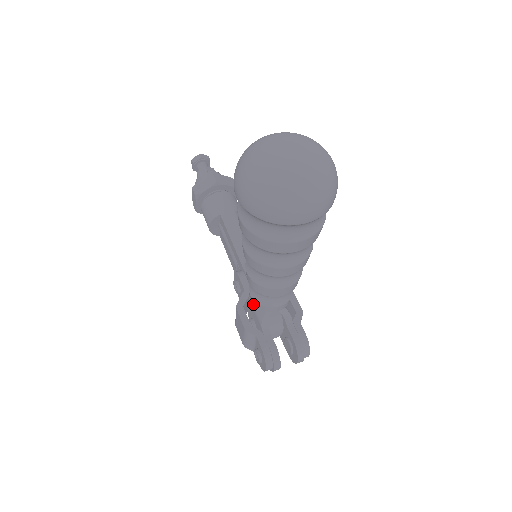
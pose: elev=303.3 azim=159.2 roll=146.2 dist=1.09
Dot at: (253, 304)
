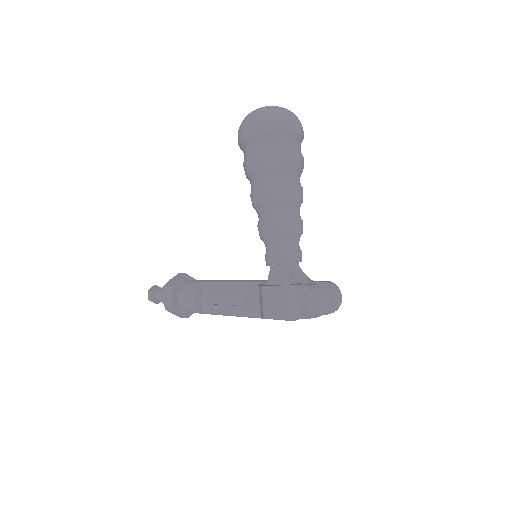
Dot at: (274, 279)
